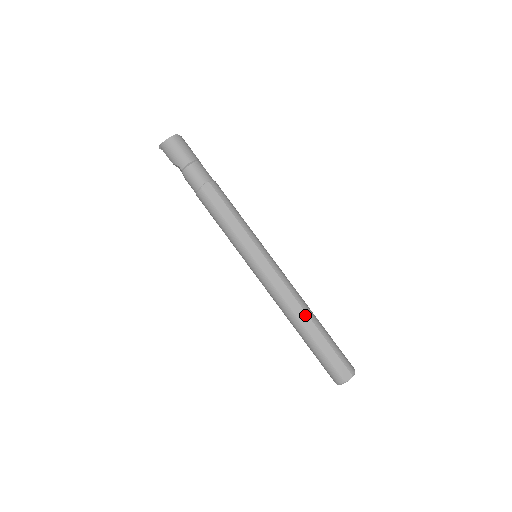
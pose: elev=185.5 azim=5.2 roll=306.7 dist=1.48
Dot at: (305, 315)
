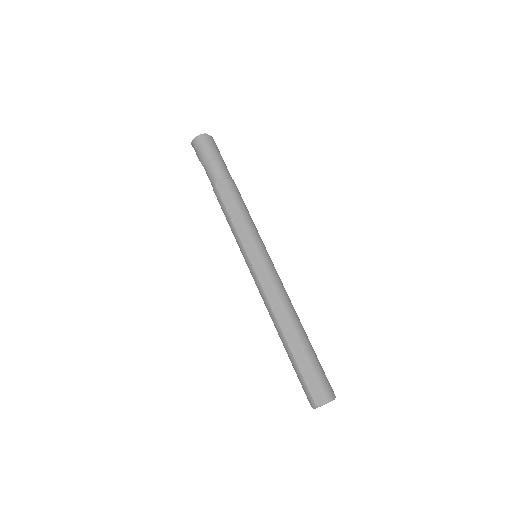
Dot at: (287, 324)
